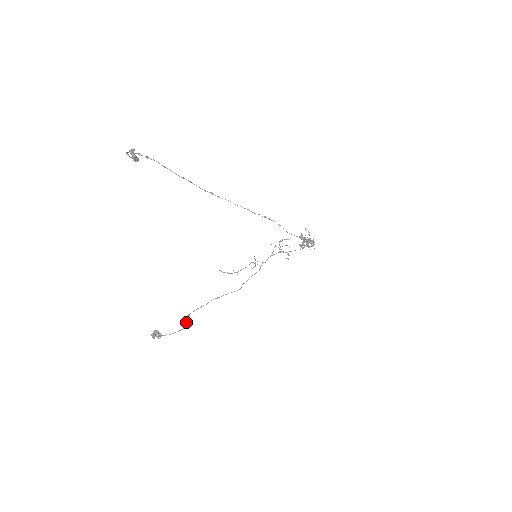
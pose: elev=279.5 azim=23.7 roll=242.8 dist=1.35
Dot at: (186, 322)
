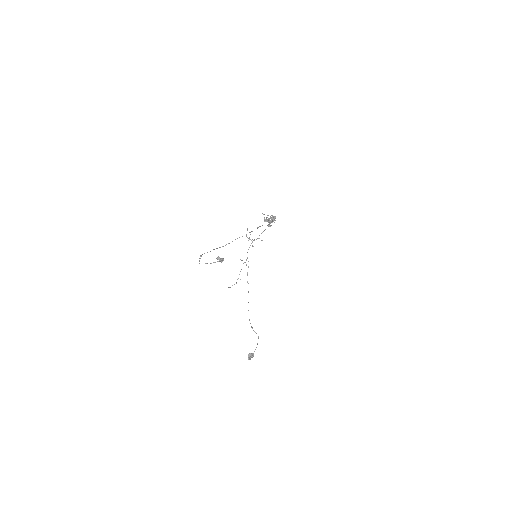
Dot at: occluded
